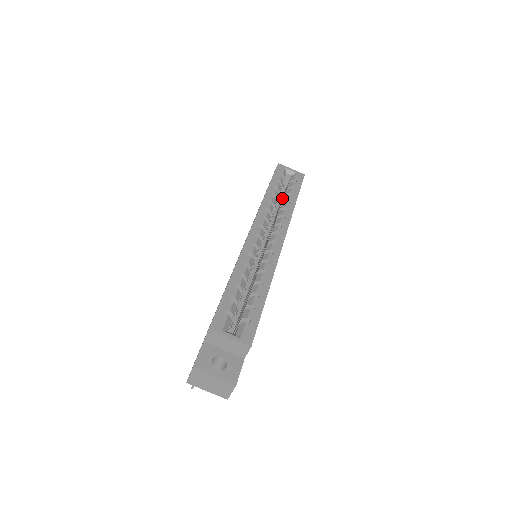
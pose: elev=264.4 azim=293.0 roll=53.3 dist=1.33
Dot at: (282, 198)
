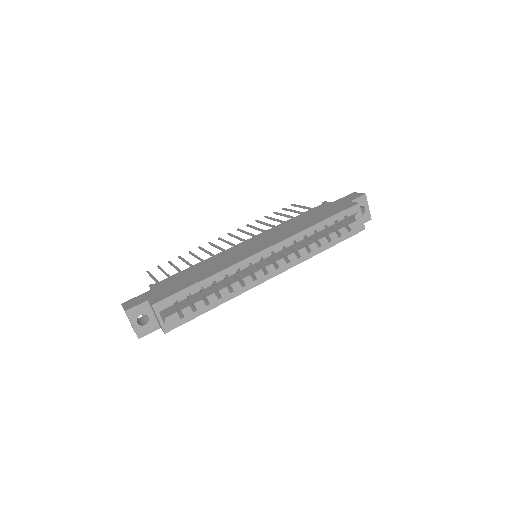
Dot at: occluded
